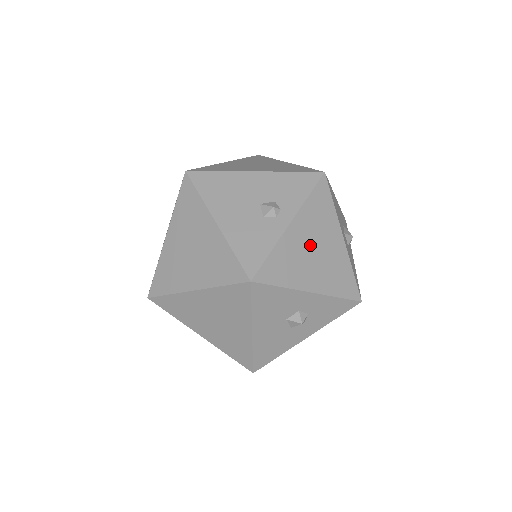
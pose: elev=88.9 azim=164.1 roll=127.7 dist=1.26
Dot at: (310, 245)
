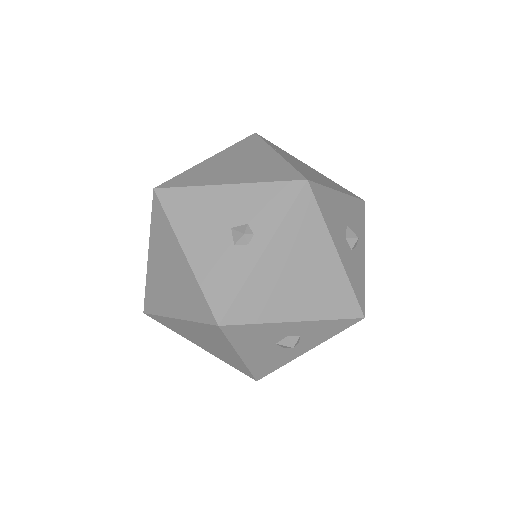
Dot at: (292, 270)
